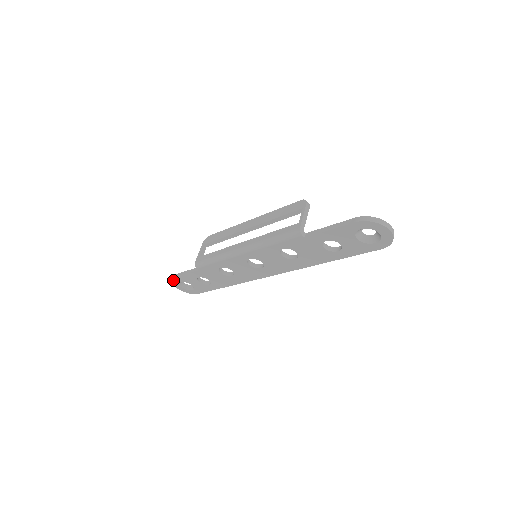
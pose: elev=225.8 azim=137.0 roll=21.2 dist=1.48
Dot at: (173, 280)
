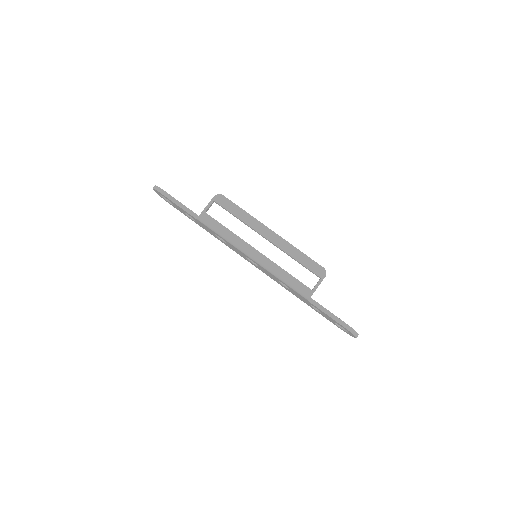
Dot at: (159, 192)
